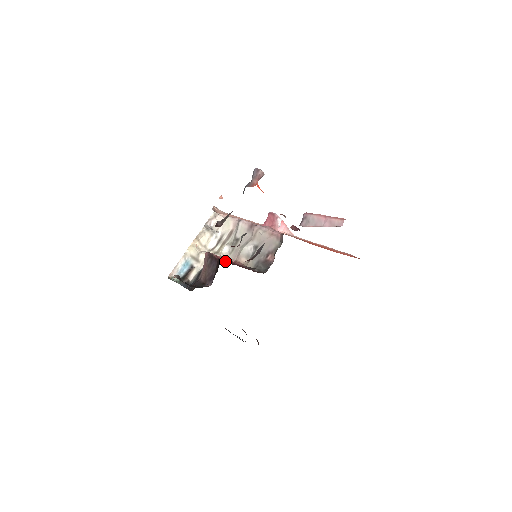
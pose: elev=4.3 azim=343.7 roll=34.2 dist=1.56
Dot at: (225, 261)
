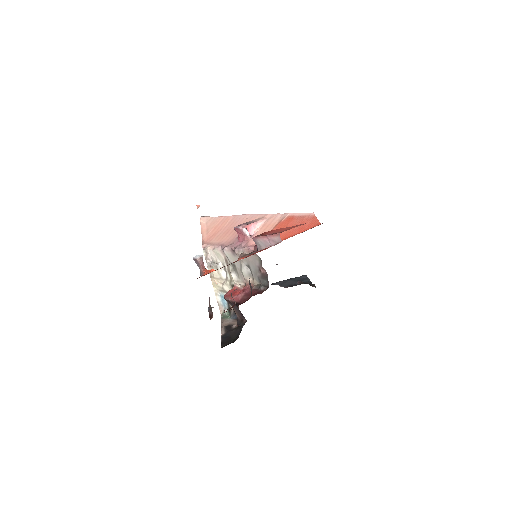
Dot at: (239, 300)
